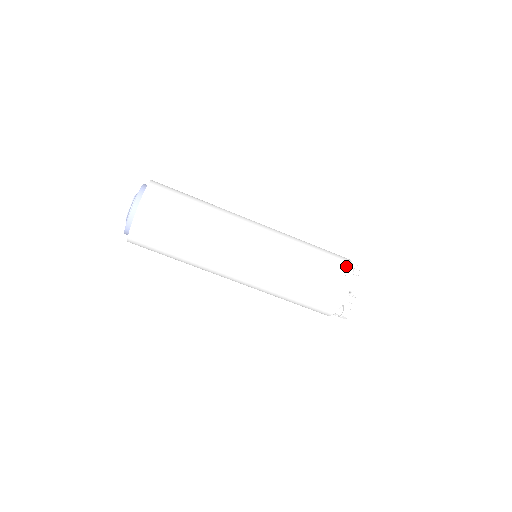
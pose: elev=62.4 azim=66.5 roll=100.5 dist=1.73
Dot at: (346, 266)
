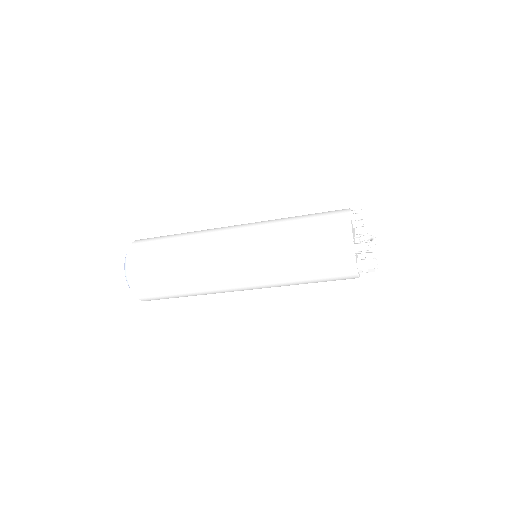
Dot at: (340, 216)
